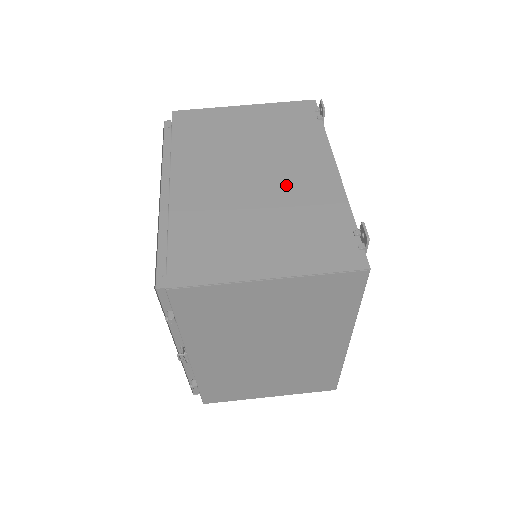
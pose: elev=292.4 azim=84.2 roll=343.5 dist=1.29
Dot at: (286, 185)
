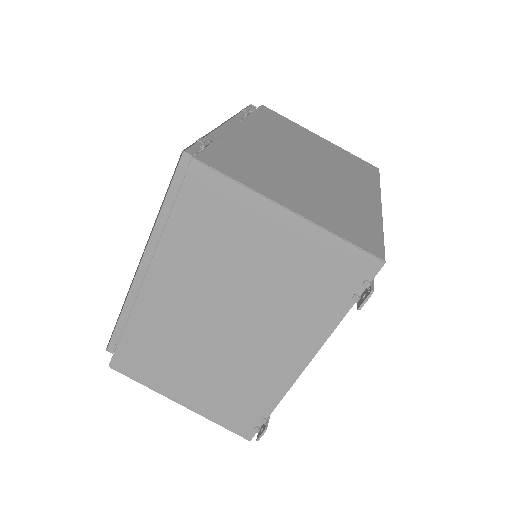
Dot at: (246, 350)
